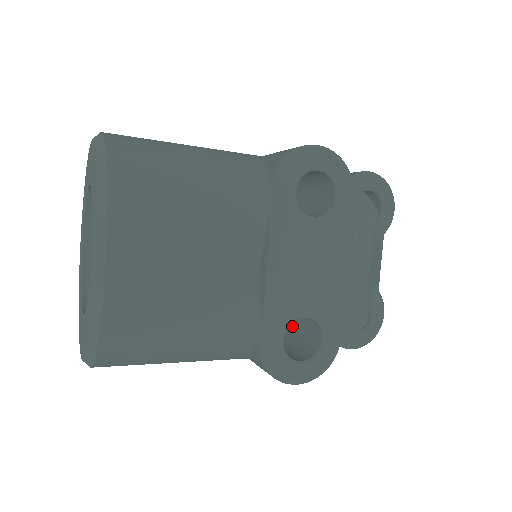
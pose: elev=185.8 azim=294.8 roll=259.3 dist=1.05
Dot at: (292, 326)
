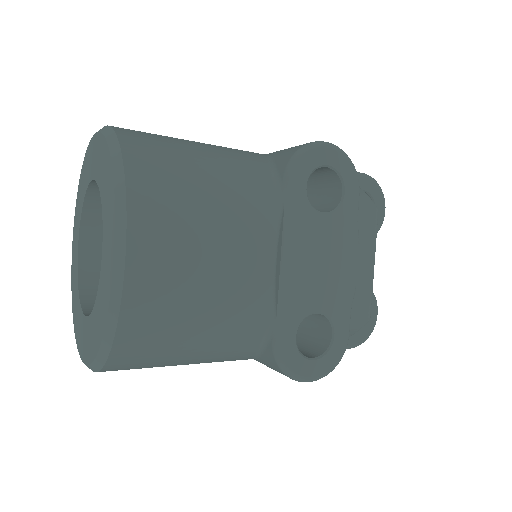
Dot at: occluded
